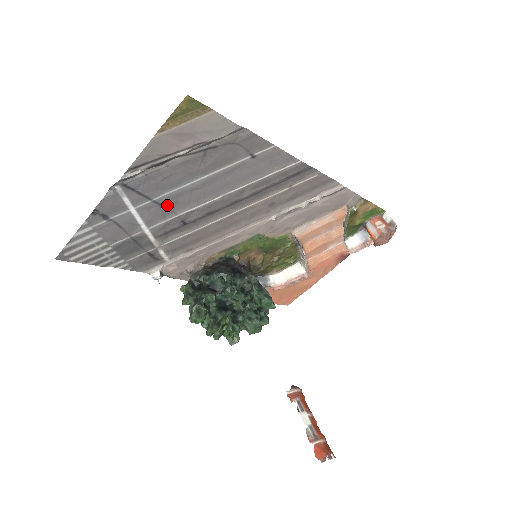
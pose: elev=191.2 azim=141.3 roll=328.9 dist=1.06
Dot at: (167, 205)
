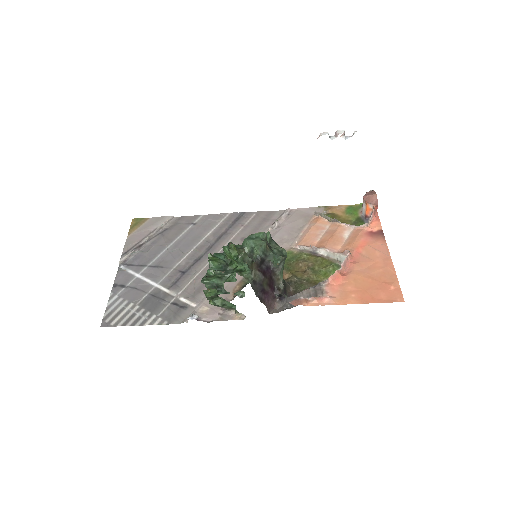
Dot at: (160, 266)
